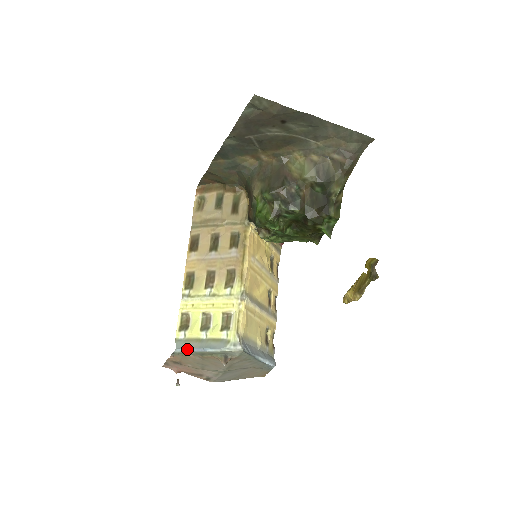
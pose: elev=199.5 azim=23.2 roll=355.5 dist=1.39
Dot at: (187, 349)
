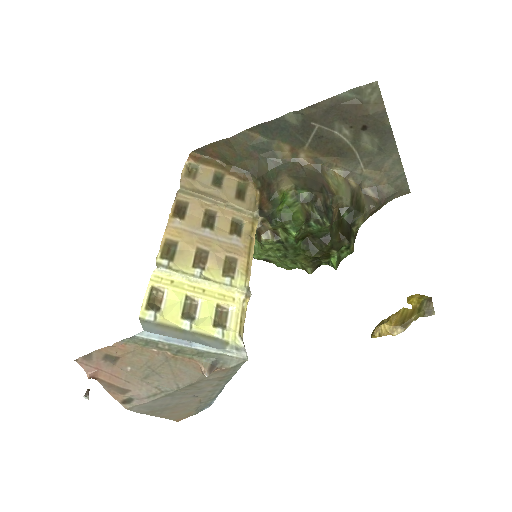
Dot at: (163, 336)
